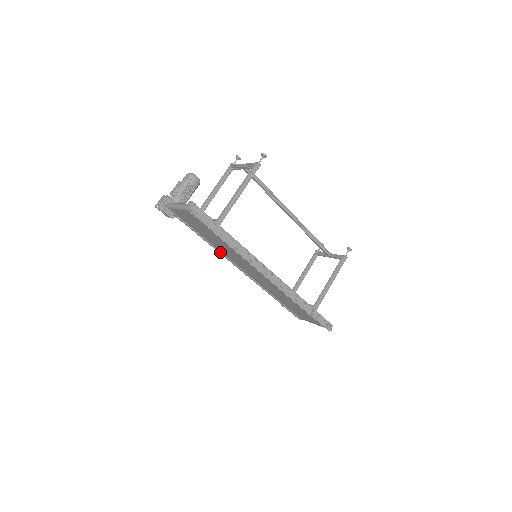
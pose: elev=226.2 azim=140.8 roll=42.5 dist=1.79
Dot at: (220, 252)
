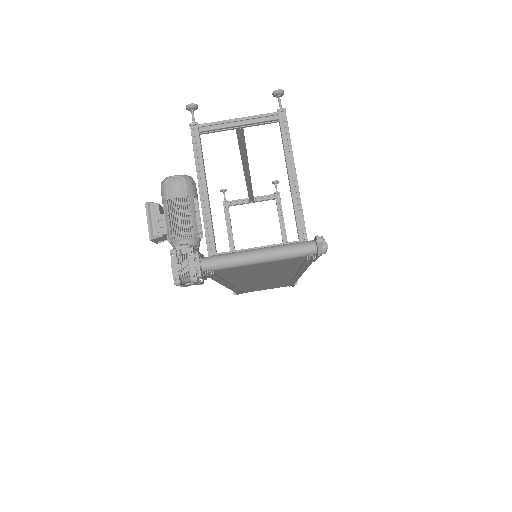
Dot at: (228, 283)
